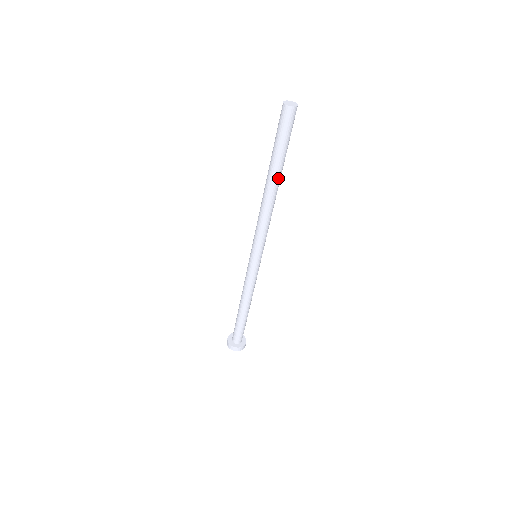
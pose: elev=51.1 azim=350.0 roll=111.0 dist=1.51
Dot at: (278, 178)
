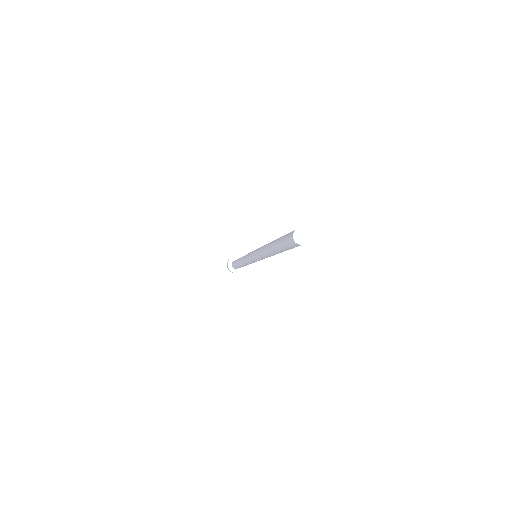
Dot at: occluded
